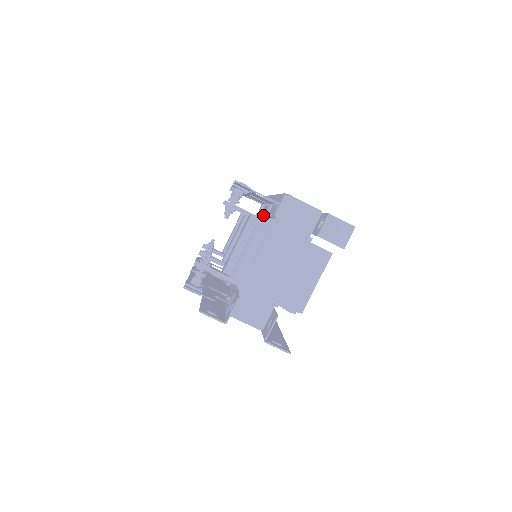
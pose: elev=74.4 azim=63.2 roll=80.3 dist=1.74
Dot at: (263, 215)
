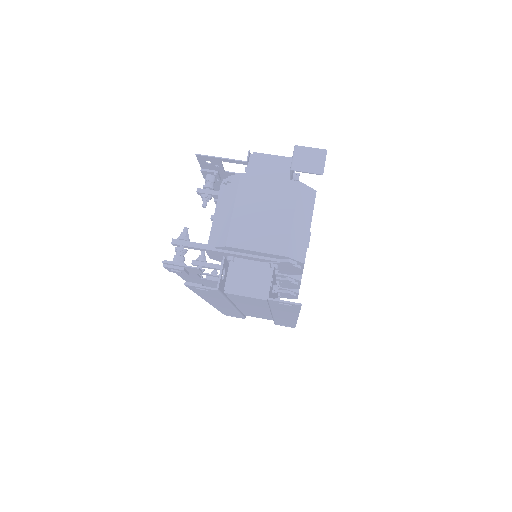
Dot at: occluded
